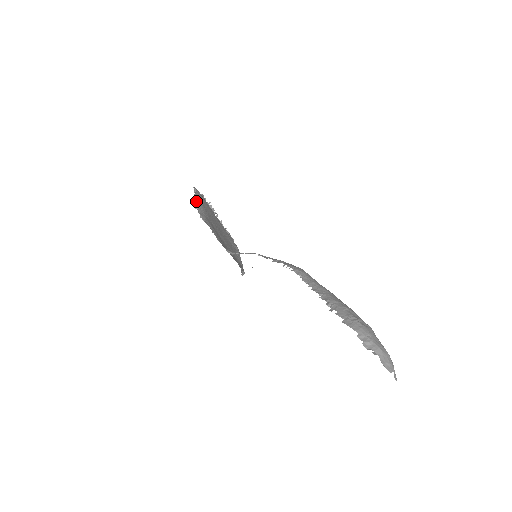
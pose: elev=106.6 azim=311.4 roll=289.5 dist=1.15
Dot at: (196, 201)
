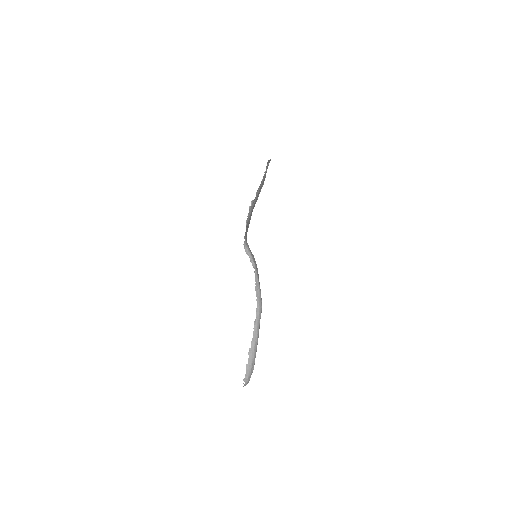
Dot at: (255, 198)
